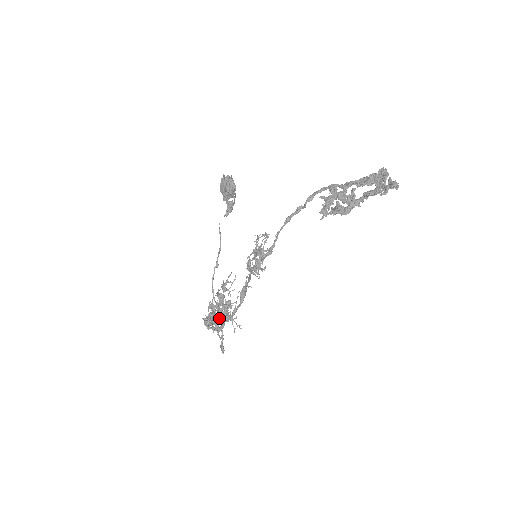
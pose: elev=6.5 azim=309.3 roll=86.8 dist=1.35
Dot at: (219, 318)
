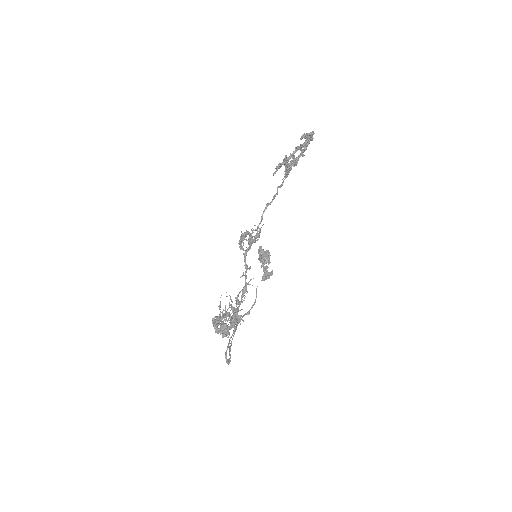
Dot at: occluded
